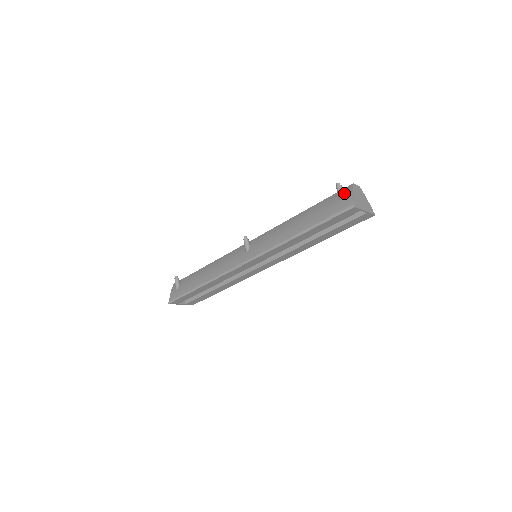
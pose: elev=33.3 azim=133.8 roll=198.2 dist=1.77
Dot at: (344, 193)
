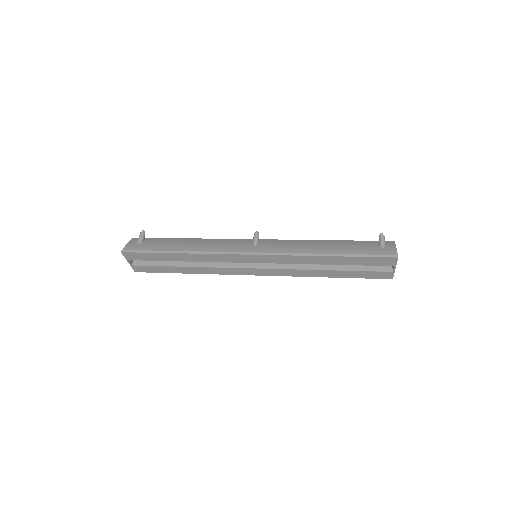
Dot at: (385, 244)
